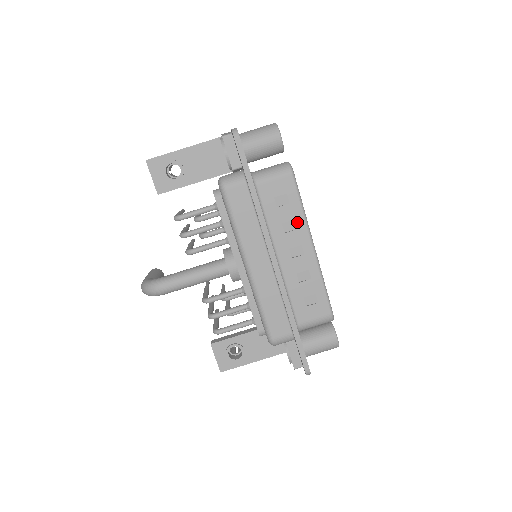
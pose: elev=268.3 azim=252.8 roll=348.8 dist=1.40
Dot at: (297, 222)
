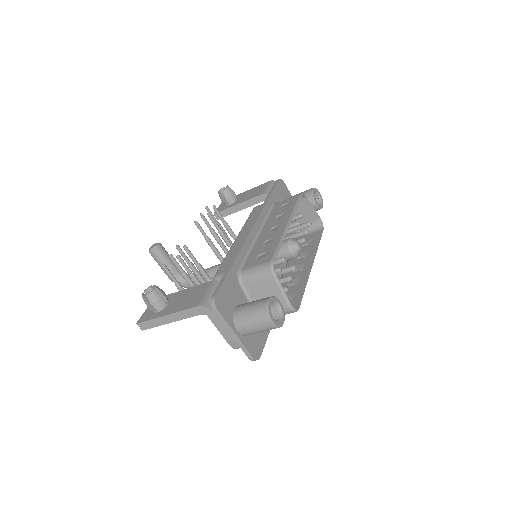
Dot at: (301, 283)
